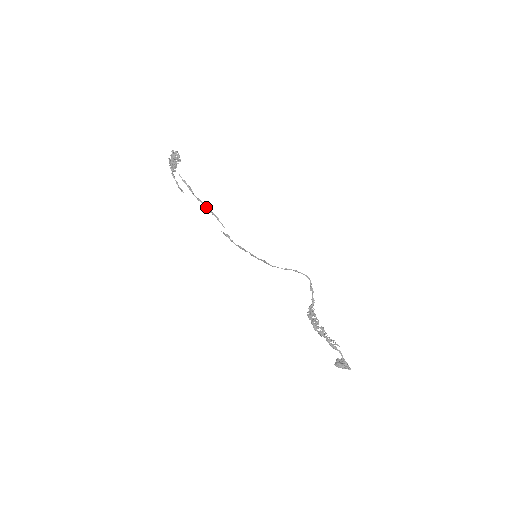
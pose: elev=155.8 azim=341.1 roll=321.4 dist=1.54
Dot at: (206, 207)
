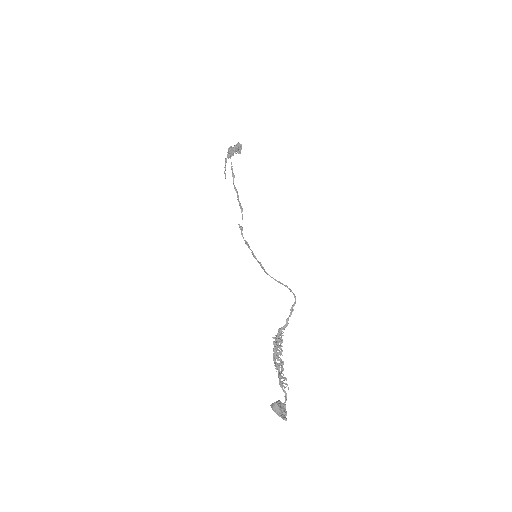
Dot at: (238, 197)
